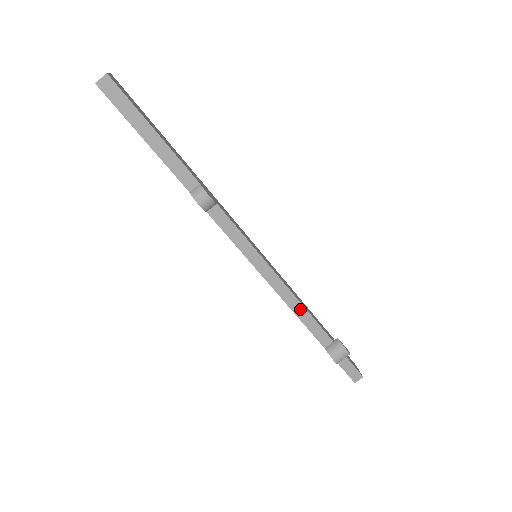
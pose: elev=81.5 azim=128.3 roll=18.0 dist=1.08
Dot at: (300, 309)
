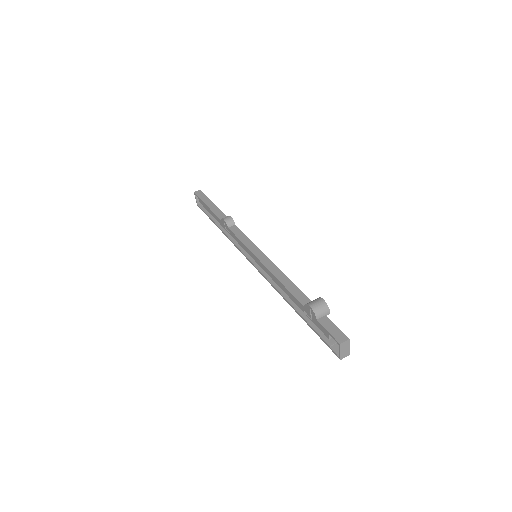
Dot at: (283, 277)
